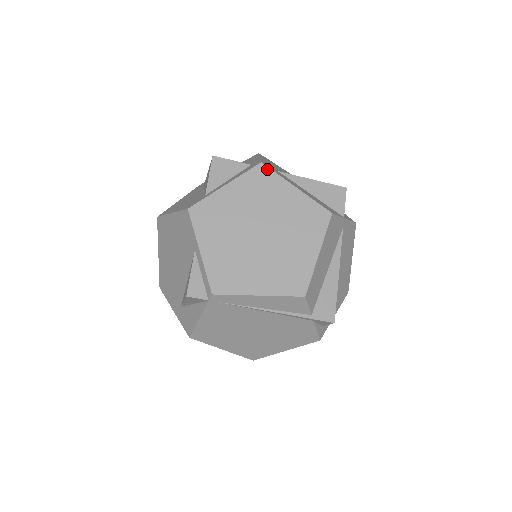
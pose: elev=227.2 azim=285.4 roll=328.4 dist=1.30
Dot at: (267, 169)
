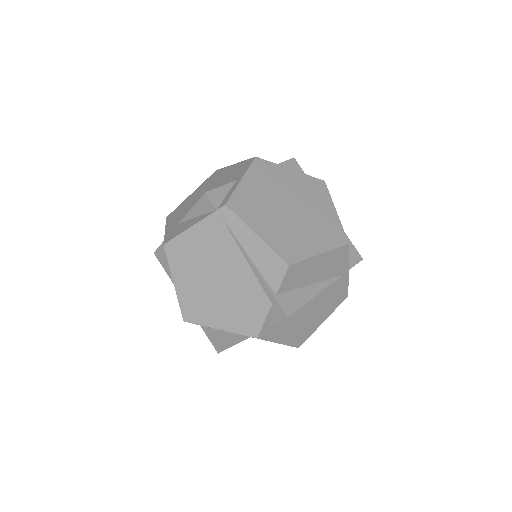
Dot at: (325, 187)
